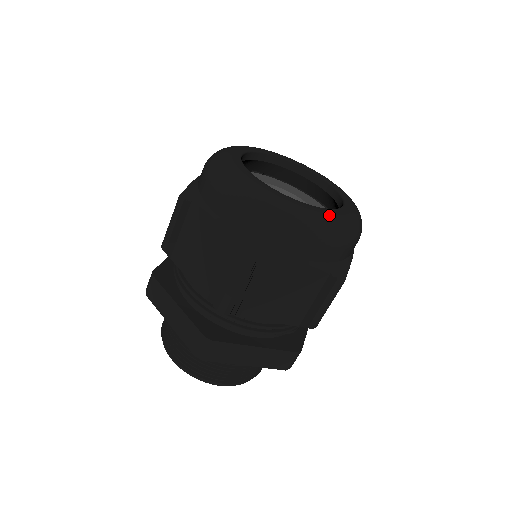
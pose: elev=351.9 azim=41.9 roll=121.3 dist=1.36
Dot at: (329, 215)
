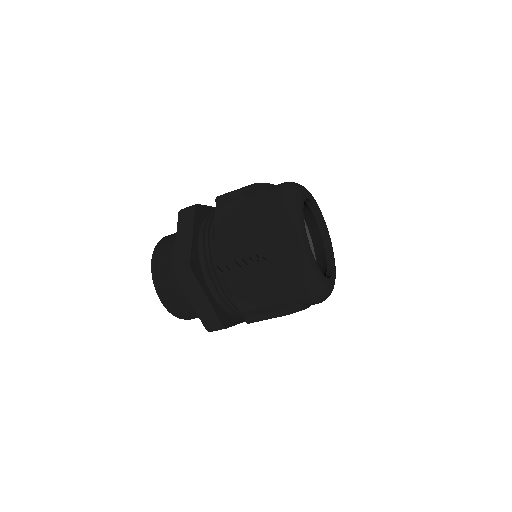
Dot at: (318, 273)
